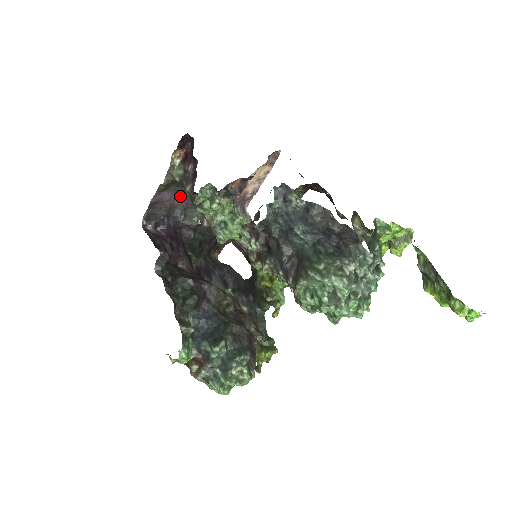
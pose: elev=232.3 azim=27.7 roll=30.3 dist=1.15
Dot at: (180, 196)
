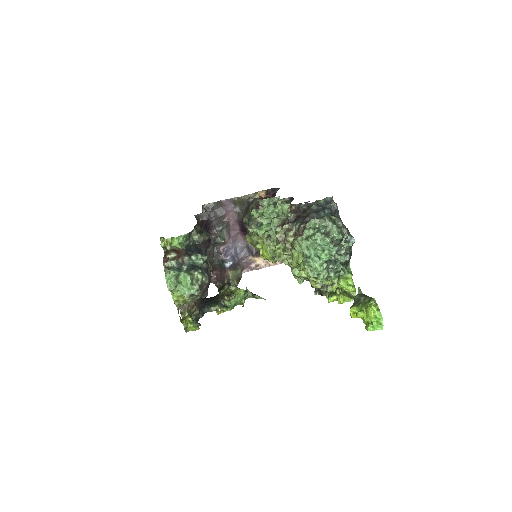
Dot at: (233, 217)
